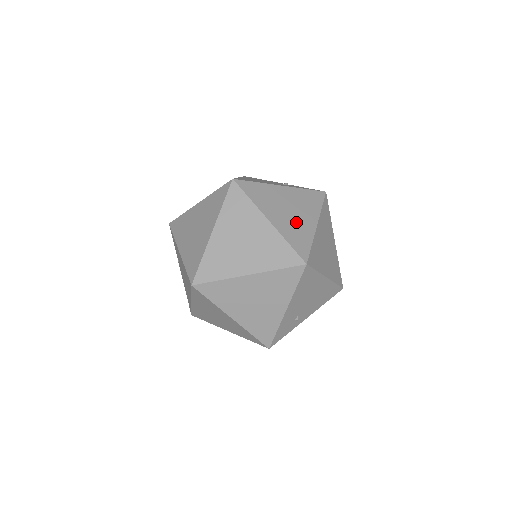
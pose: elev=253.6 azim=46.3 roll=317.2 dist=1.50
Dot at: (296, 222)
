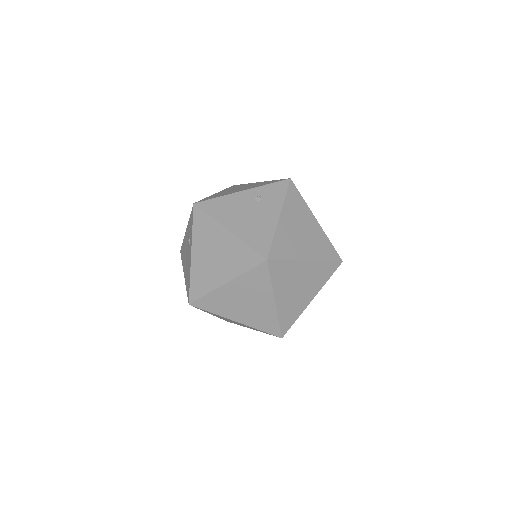
Dot at: (312, 237)
